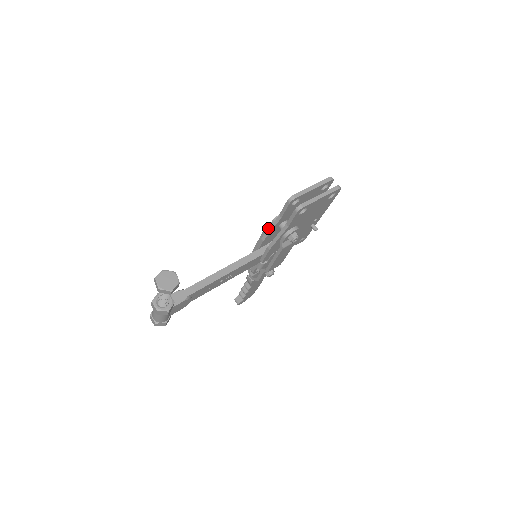
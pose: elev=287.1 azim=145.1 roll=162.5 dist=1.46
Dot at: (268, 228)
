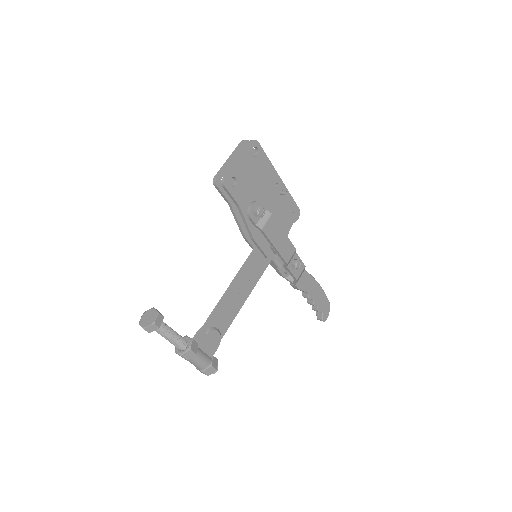
Dot at: occluded
